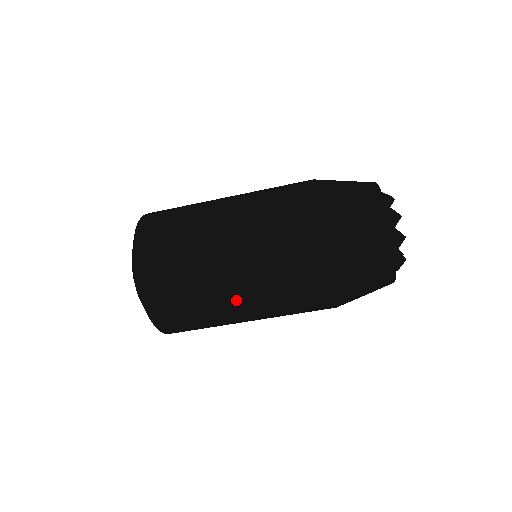
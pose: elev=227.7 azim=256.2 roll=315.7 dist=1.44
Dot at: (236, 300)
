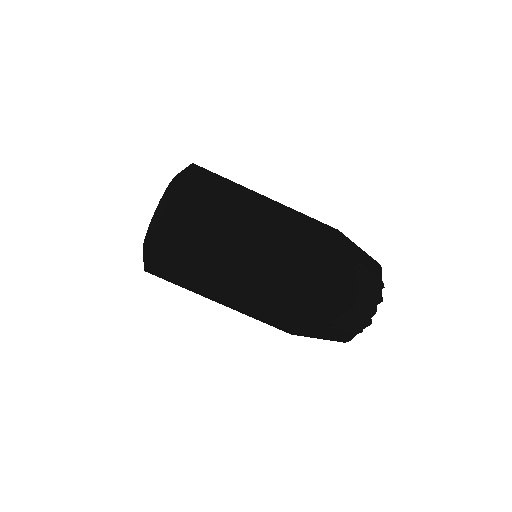
Dot at: (246, 250)
